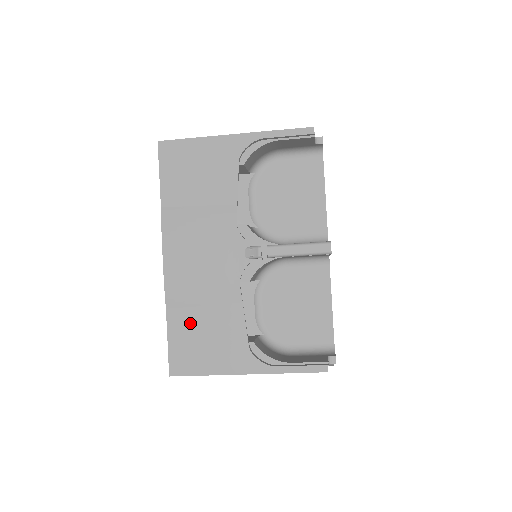
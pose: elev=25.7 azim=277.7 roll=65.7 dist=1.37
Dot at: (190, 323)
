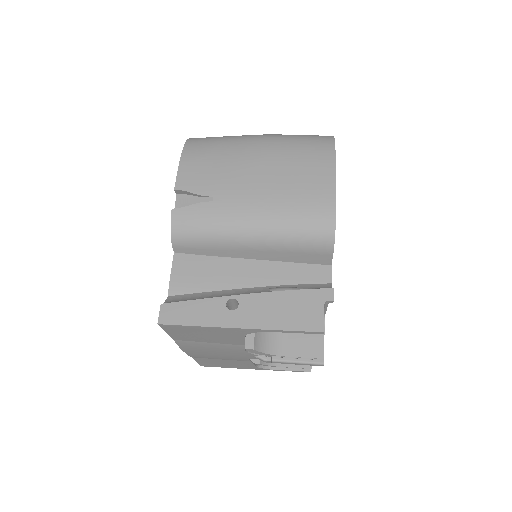
Dot at: (212, 361)
